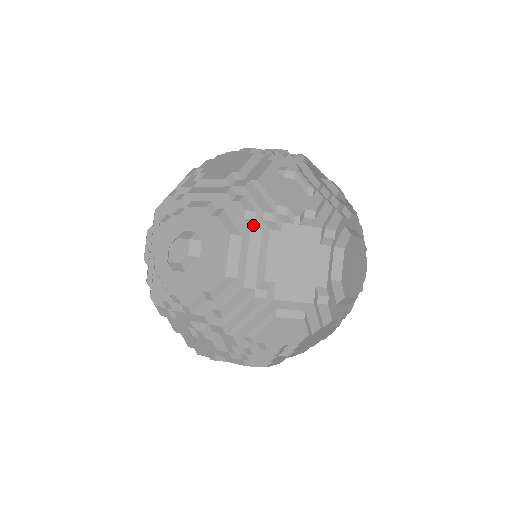
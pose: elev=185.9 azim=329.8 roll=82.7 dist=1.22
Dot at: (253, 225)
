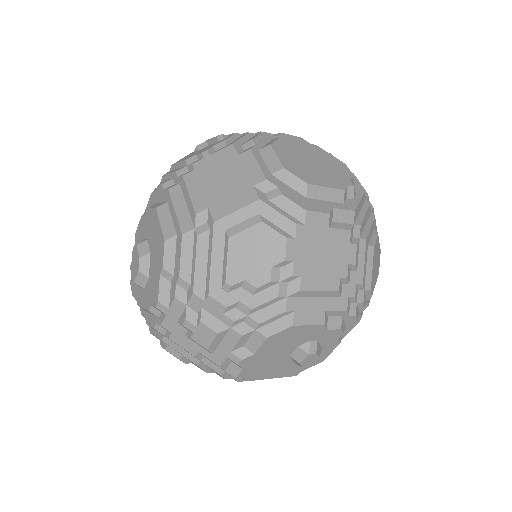
Dot at: (171, 187)
